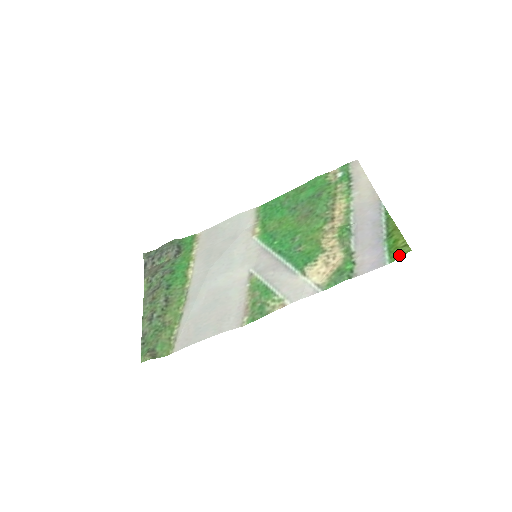
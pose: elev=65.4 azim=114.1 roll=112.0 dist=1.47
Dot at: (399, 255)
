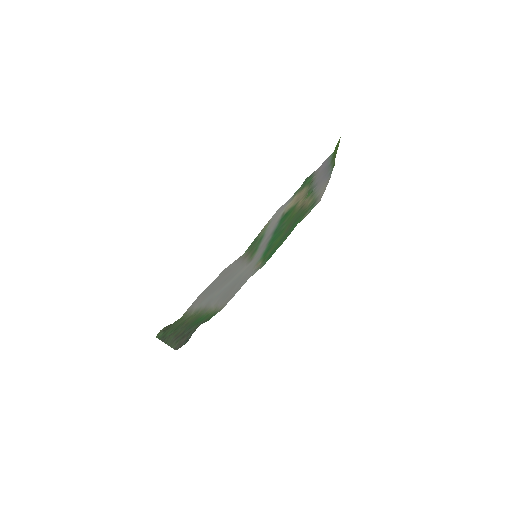
Dot at: occluded
